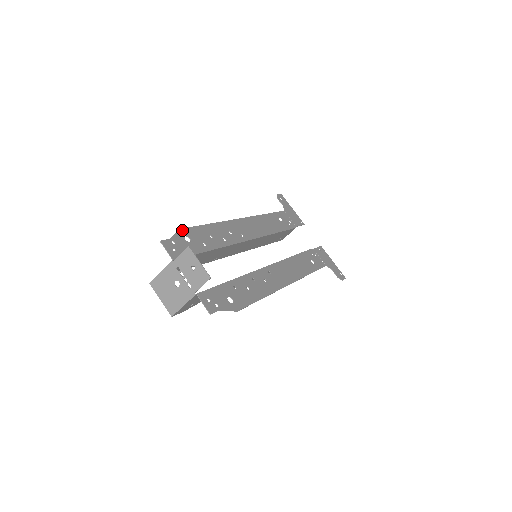
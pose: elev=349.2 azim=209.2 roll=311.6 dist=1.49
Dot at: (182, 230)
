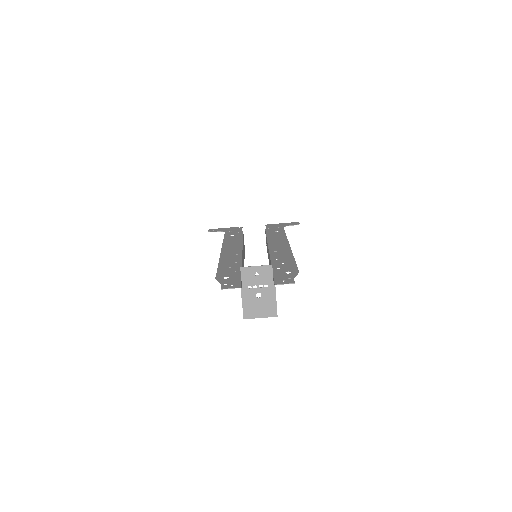
Dot at: (217, 278)
